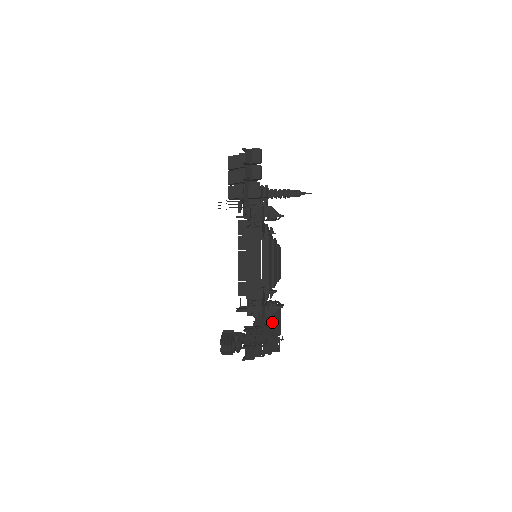
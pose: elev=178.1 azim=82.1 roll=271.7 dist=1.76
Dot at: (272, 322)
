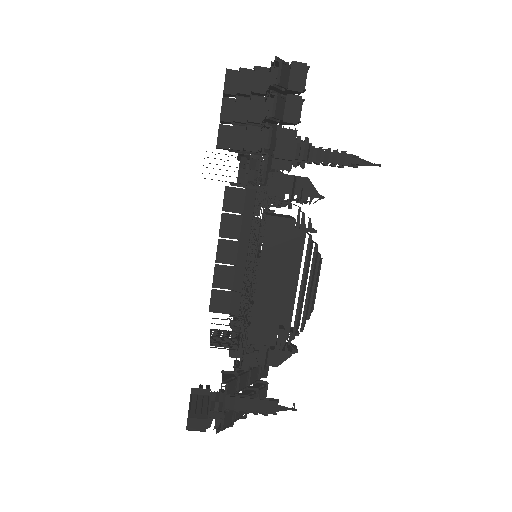
Dot at: occluded
